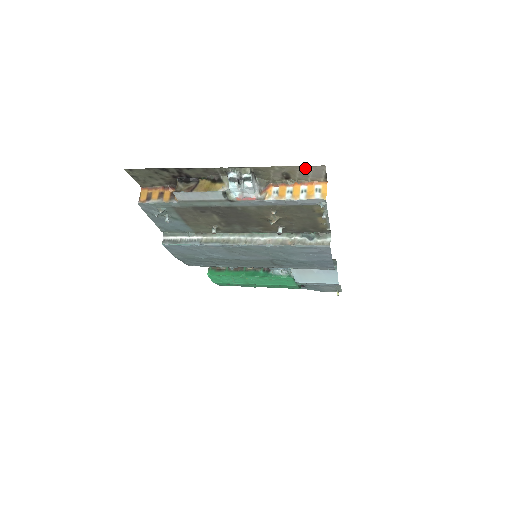
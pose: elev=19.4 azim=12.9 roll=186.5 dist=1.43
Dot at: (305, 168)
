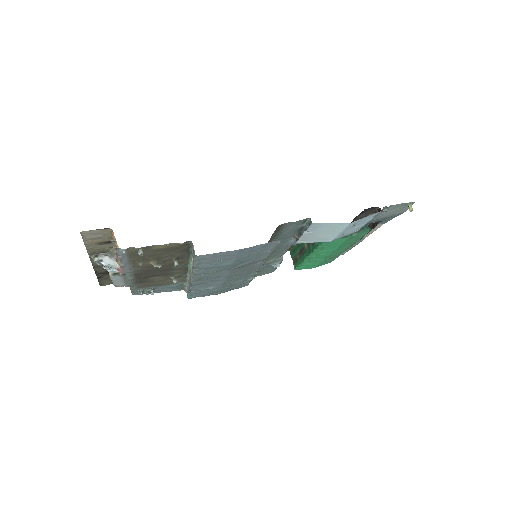
Dot at: (87, 238)
